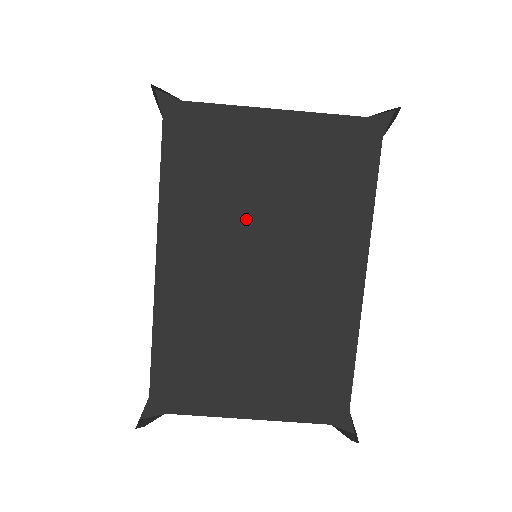
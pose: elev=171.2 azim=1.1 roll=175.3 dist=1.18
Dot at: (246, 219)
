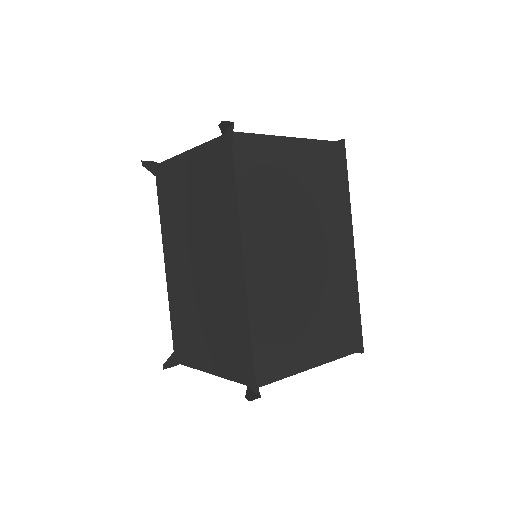
Dot at: (188, 227)
